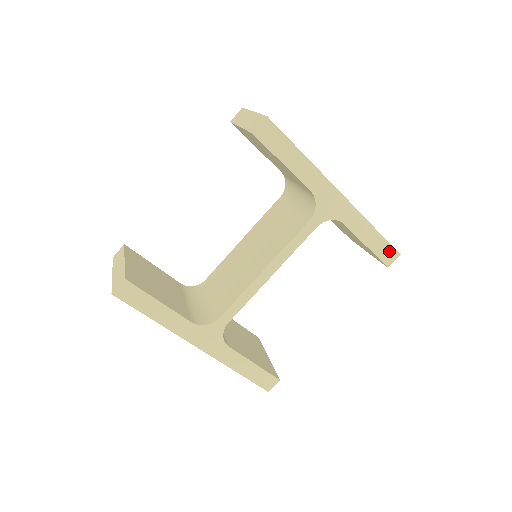
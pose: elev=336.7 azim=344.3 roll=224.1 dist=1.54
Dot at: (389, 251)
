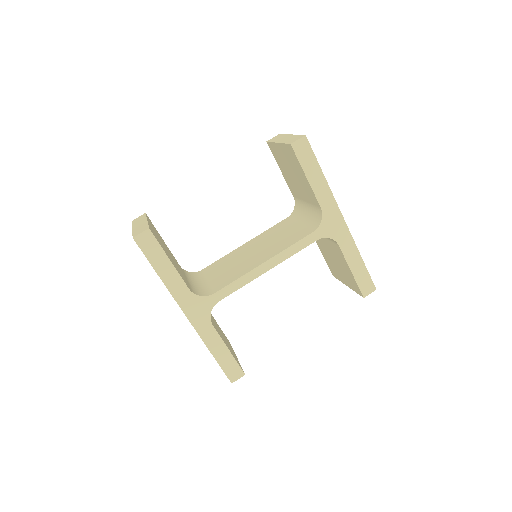
Dot at: (368, 283)
